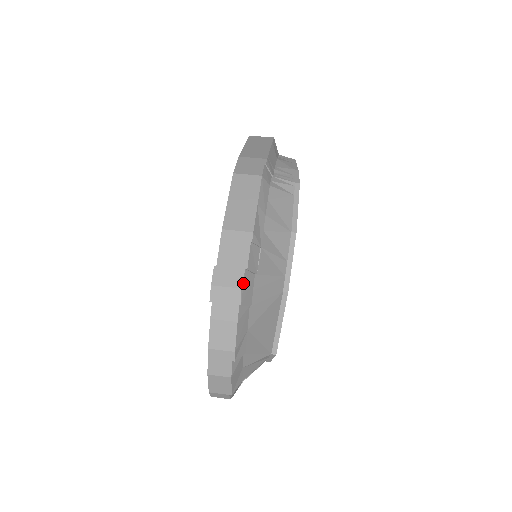
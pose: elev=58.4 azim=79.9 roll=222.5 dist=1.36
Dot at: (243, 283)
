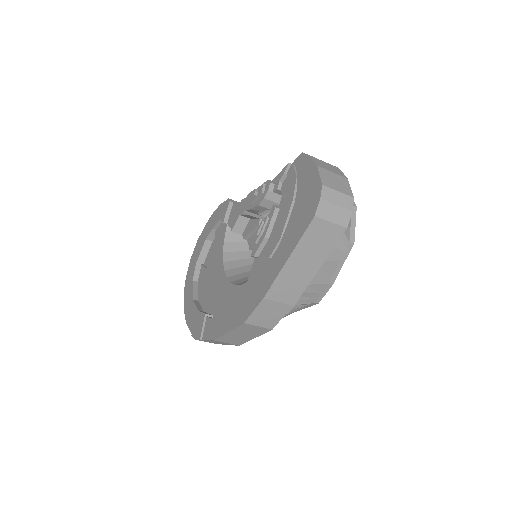
Dot at: occluded
